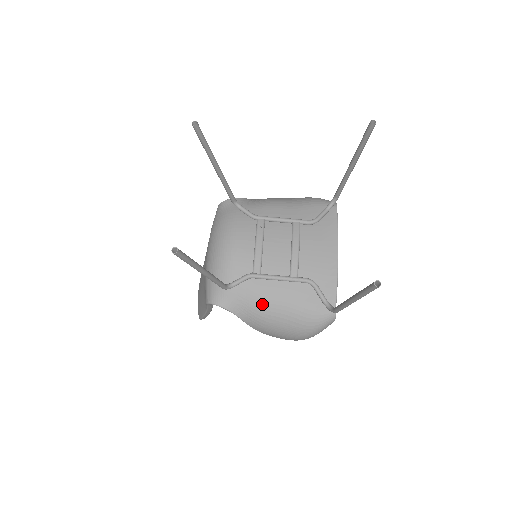
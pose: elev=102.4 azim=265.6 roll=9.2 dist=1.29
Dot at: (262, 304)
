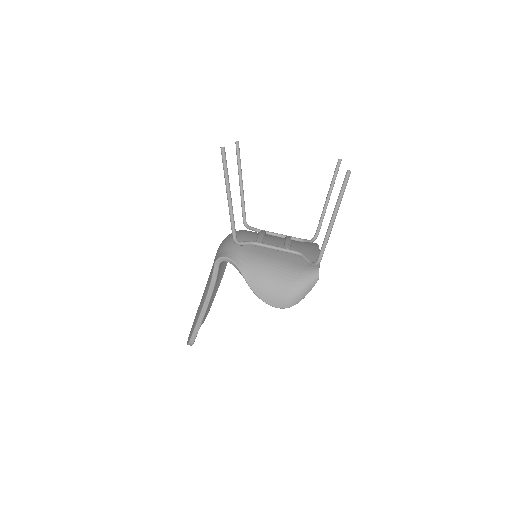
Dot at: (261, 260)
